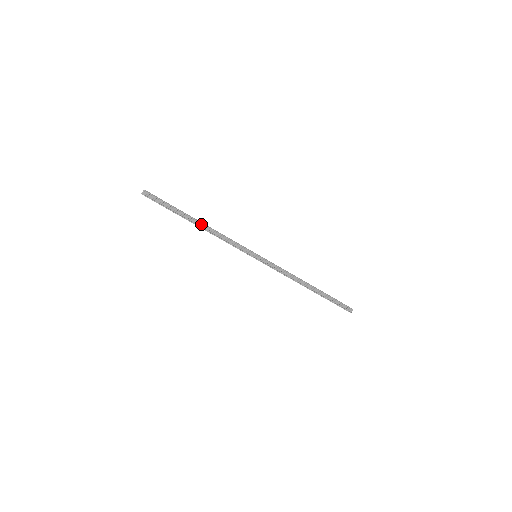
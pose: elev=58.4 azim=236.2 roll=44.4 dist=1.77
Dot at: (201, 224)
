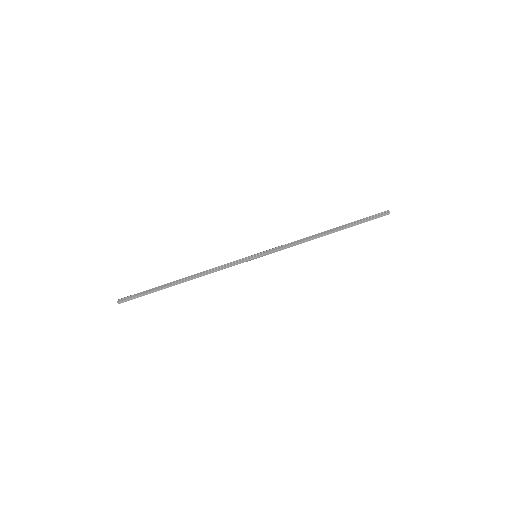
Dot at: (186, 278)
